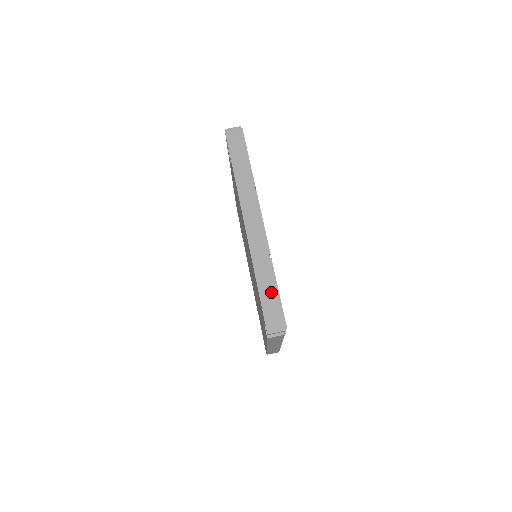
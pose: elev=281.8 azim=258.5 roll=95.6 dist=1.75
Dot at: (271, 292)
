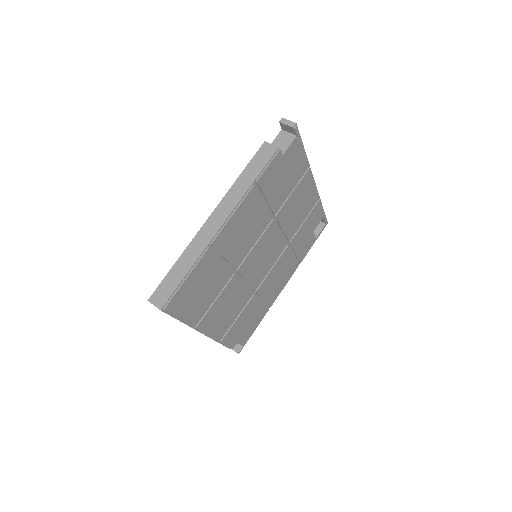
Dot at: occluded
